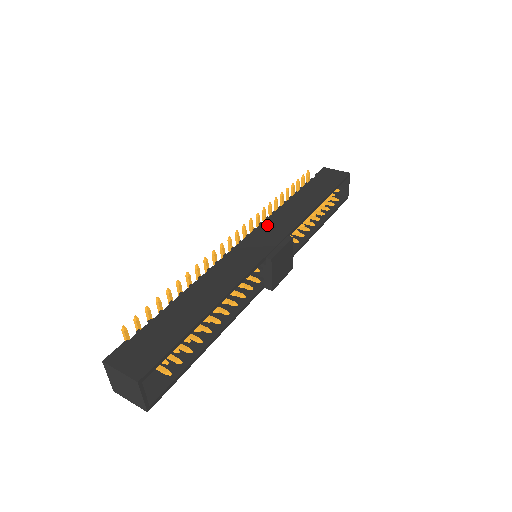
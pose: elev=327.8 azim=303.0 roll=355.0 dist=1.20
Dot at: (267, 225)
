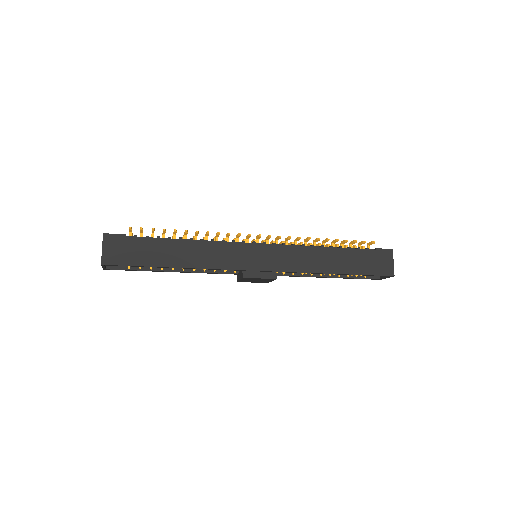
Dot at: (284, 250)
